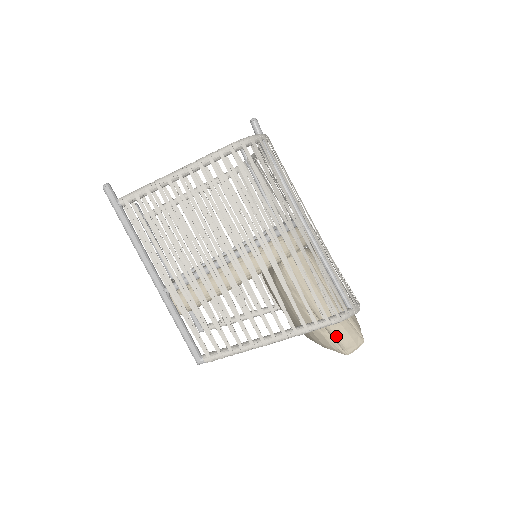
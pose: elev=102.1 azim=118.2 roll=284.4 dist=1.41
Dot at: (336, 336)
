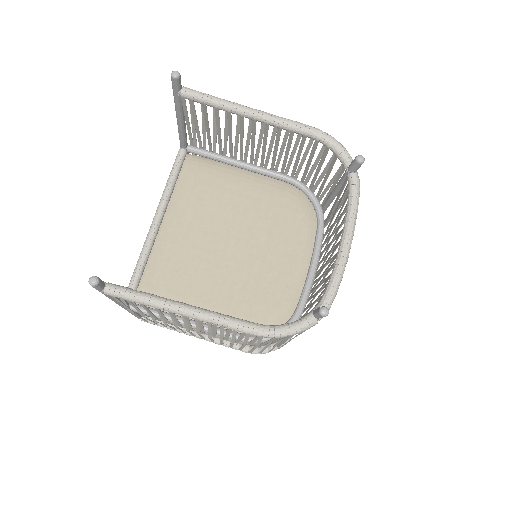
Dot at: occluded
